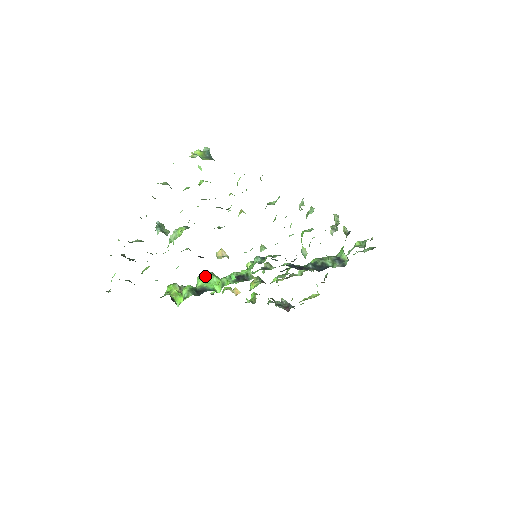
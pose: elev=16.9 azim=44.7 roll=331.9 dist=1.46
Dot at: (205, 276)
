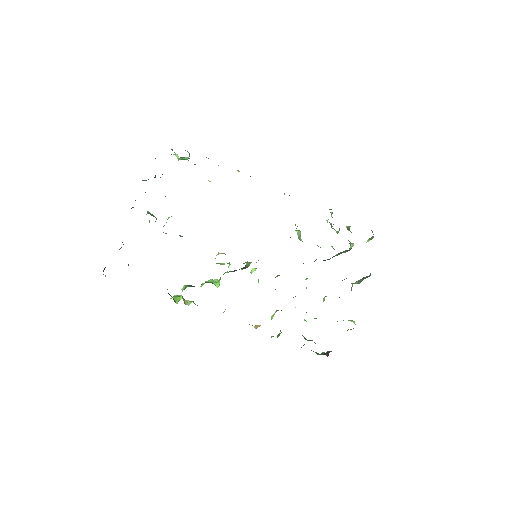
Dot at: (207, 281)
